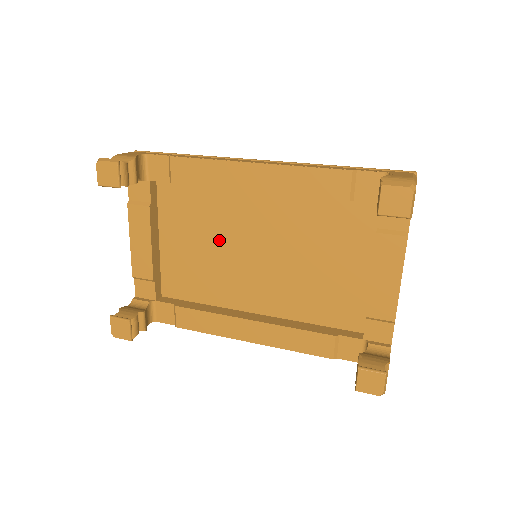
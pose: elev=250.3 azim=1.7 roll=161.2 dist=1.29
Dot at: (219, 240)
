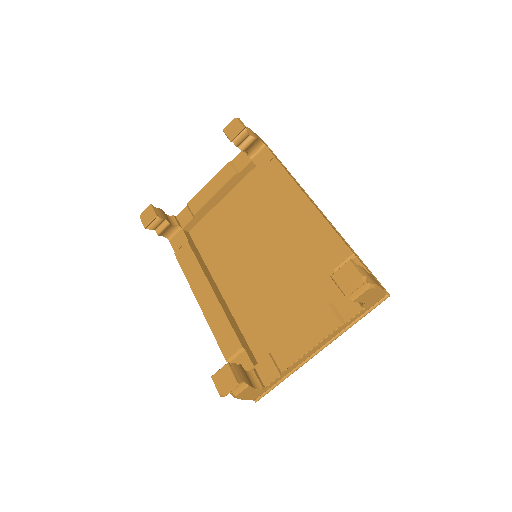
Dot at: (249, 229)
